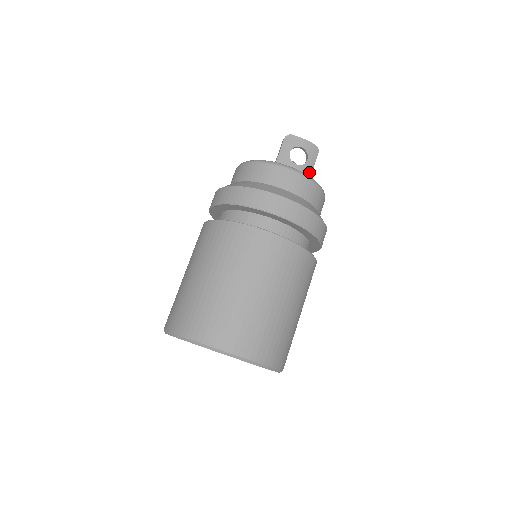
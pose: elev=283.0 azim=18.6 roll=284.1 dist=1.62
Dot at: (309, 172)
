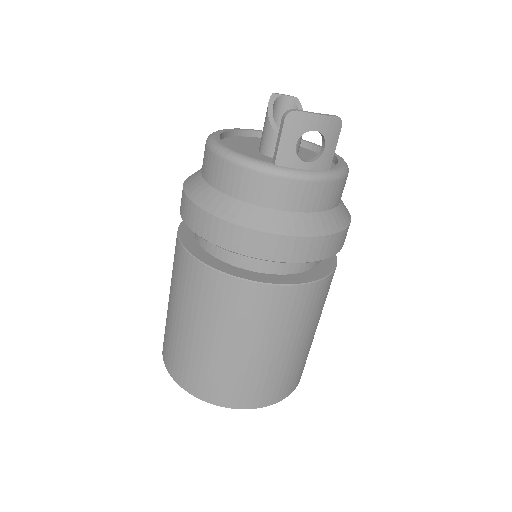
Dot at: (327, 164)
